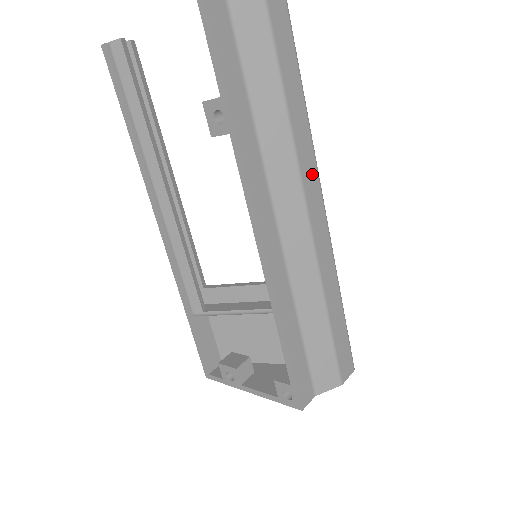
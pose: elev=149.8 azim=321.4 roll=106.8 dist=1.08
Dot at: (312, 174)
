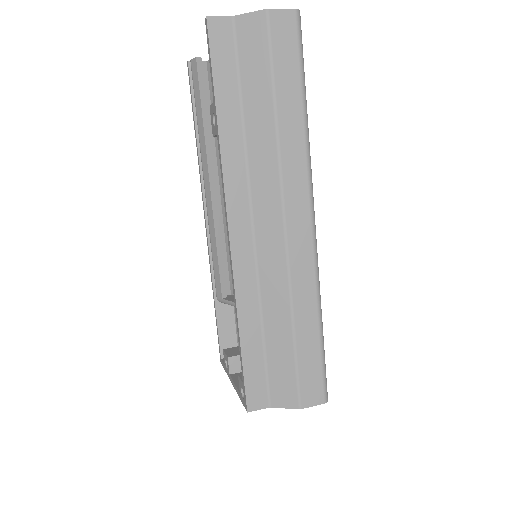
Dot at: (300, 185)
